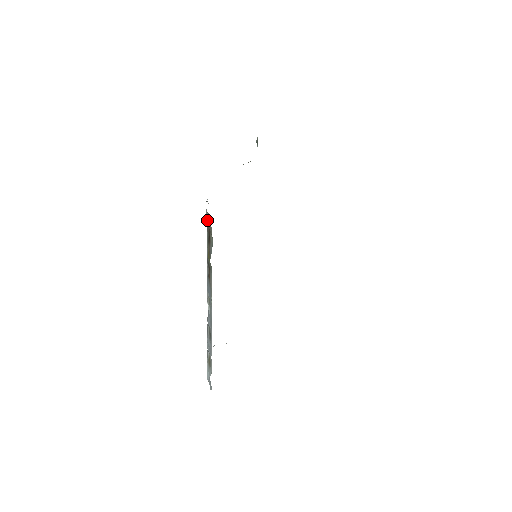
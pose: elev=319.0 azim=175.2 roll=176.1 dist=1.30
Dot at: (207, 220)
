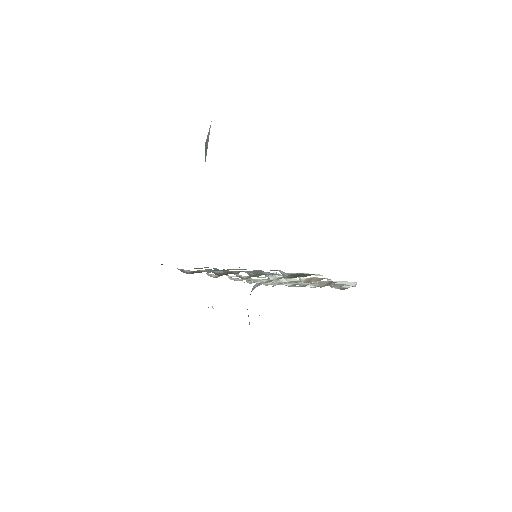
Dot at: occluded
